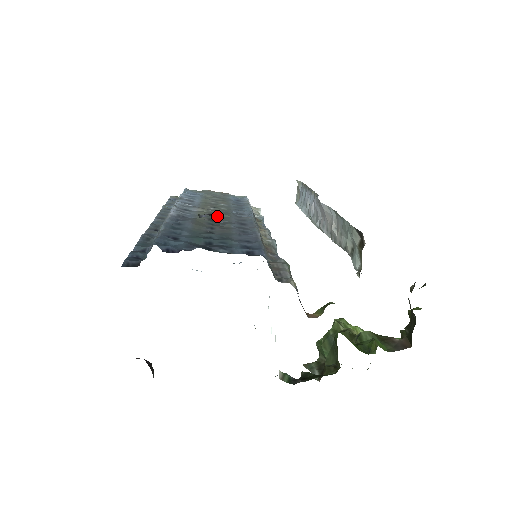
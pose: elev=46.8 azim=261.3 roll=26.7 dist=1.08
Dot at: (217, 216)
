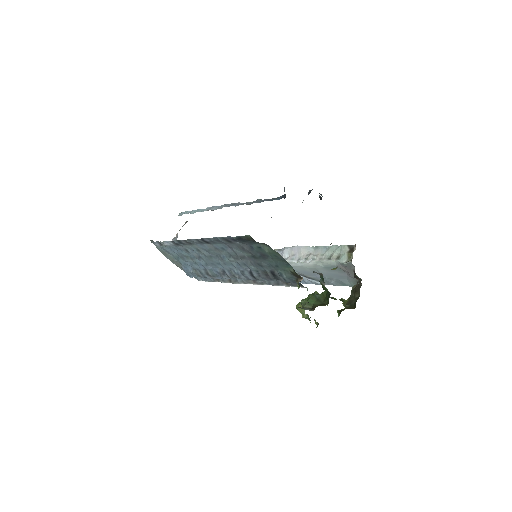
Dot at: occluded
